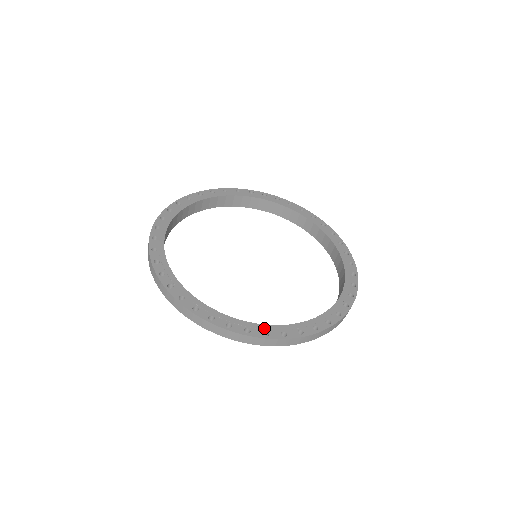
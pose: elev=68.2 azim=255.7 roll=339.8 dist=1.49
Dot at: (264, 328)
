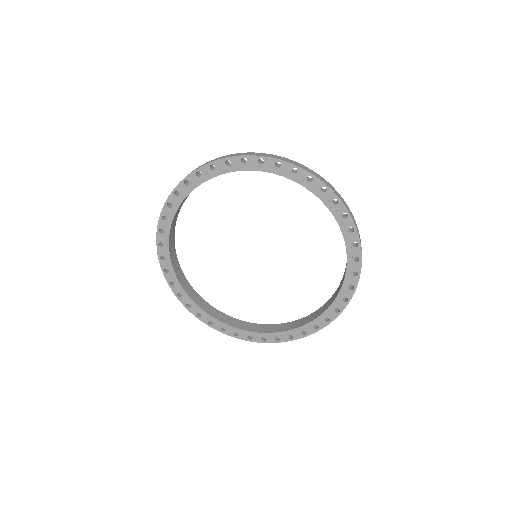
Dot at: (300, 330)
